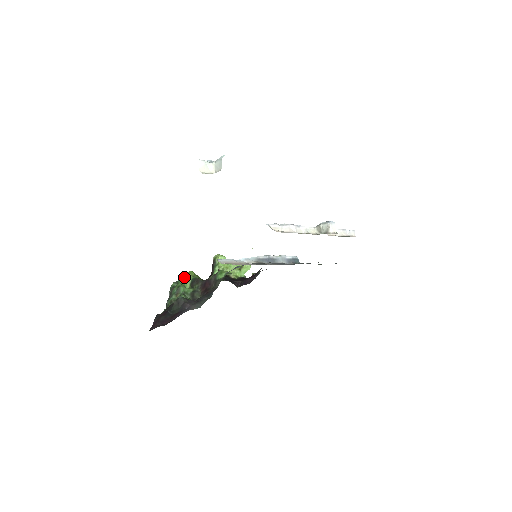
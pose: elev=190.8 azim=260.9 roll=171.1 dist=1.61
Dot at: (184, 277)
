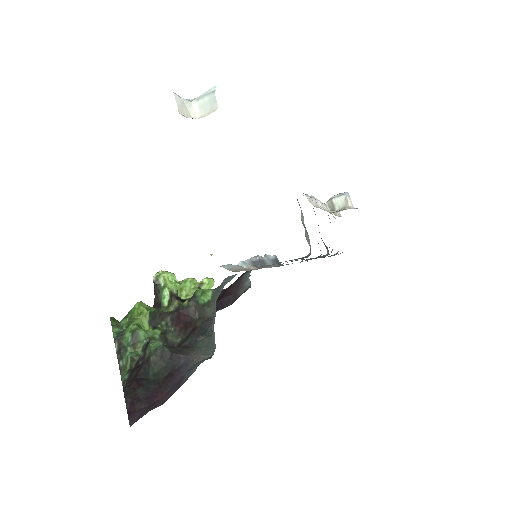
Dot at: (131, 314)
